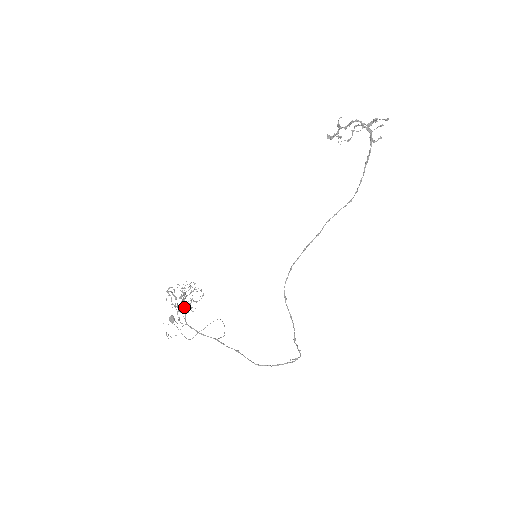
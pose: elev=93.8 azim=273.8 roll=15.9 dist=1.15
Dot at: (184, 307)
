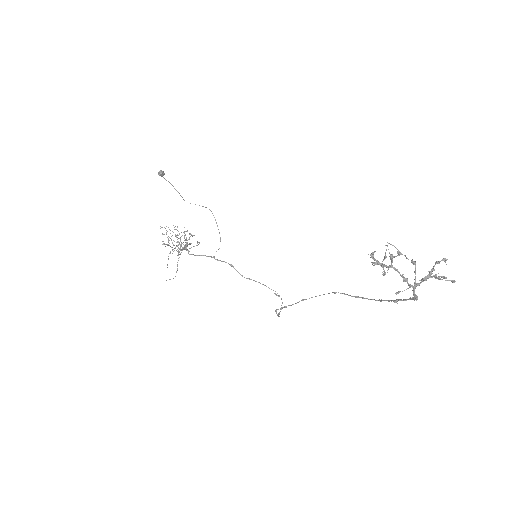
Dot at: occluded
